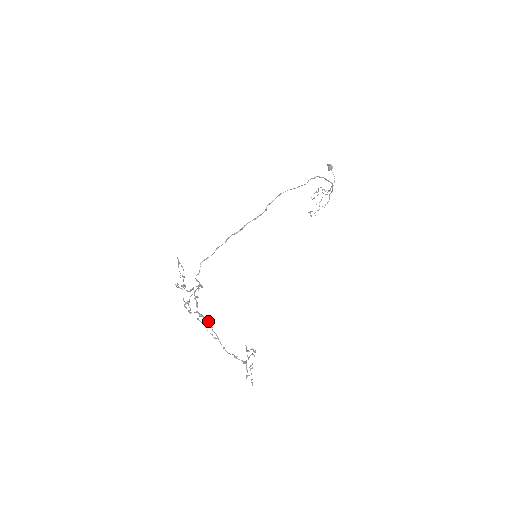
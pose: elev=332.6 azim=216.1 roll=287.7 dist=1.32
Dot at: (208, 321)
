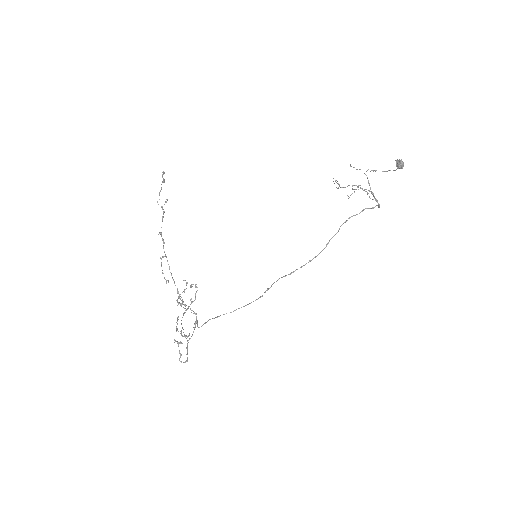
Dot at: occluded
